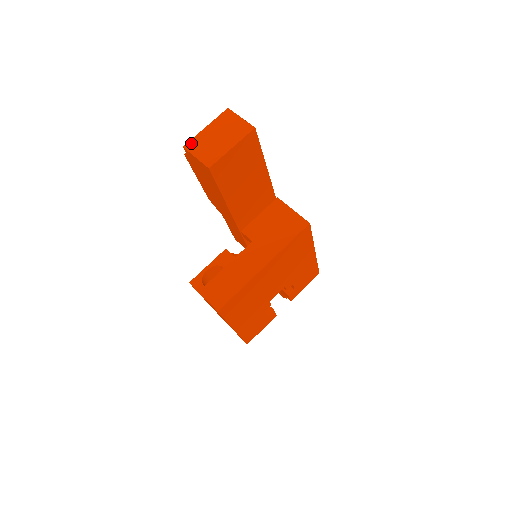
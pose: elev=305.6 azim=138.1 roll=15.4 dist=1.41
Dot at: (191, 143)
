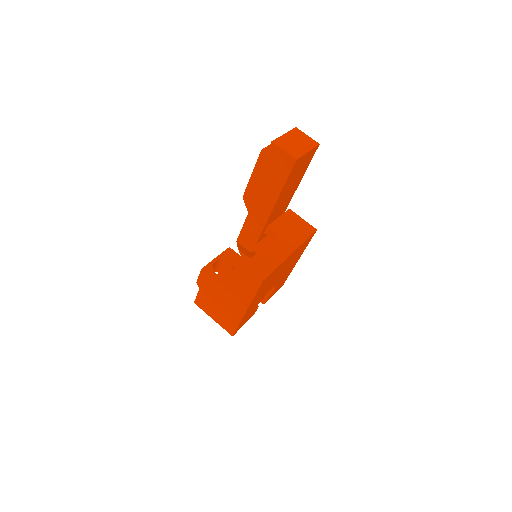
Dot at: (277, 141)
